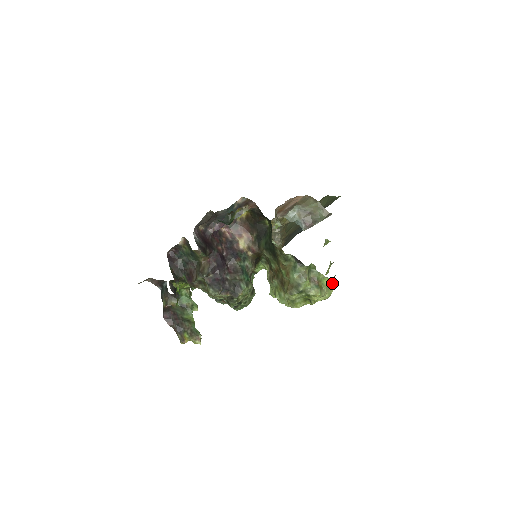
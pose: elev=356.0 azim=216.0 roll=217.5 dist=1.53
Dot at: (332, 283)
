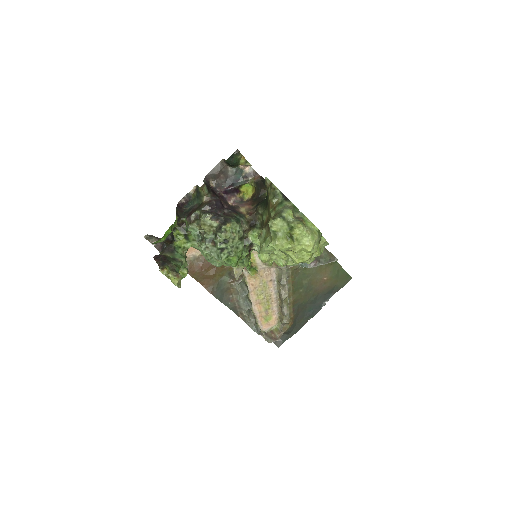
Dot at: (317, 233)
